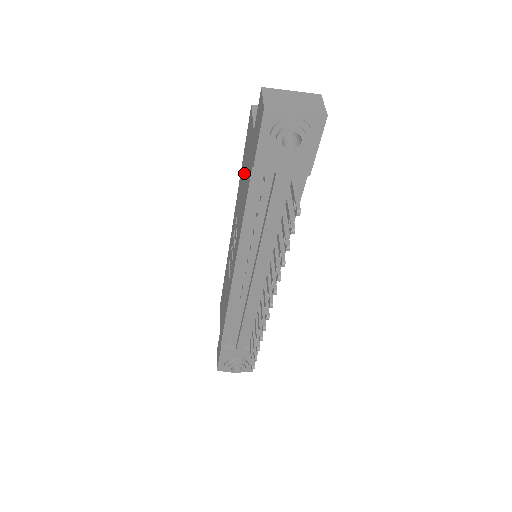
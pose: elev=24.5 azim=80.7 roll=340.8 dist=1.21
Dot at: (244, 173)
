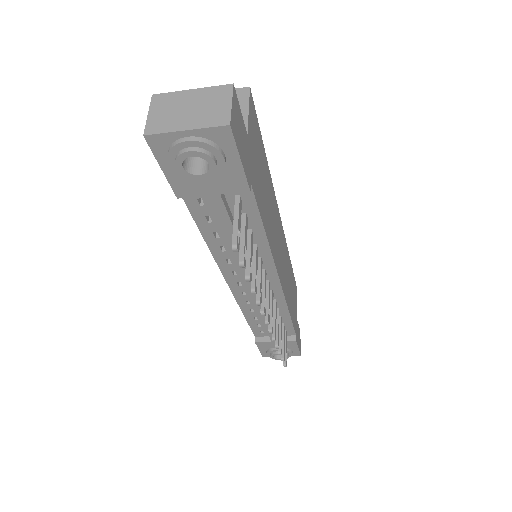
Dot at: occluded
